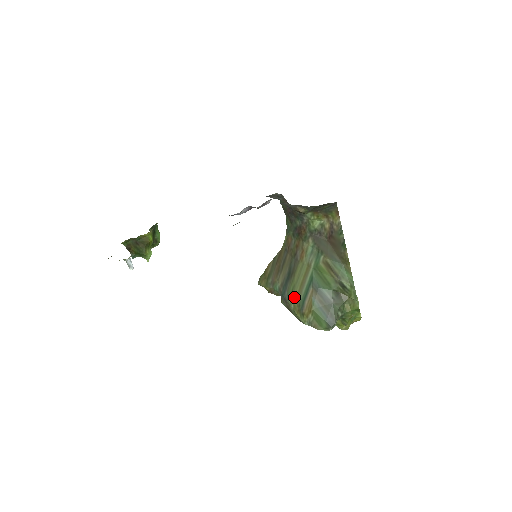
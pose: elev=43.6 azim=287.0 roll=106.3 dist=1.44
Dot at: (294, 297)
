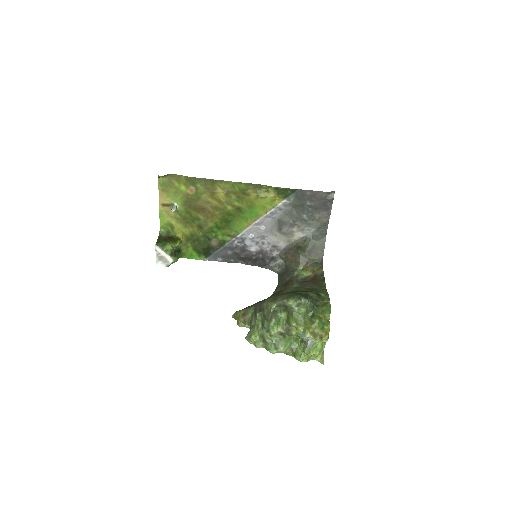
Dot at: (271, 297)
